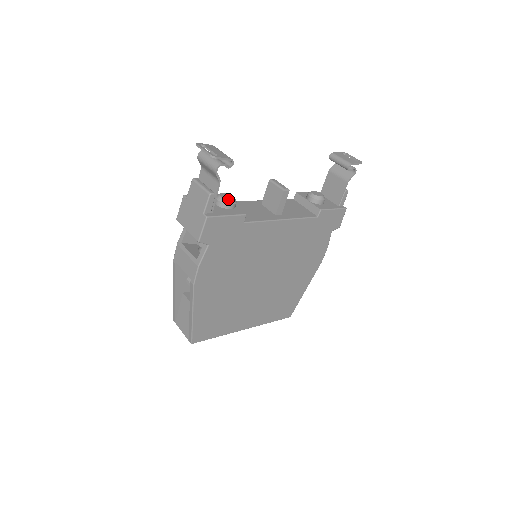
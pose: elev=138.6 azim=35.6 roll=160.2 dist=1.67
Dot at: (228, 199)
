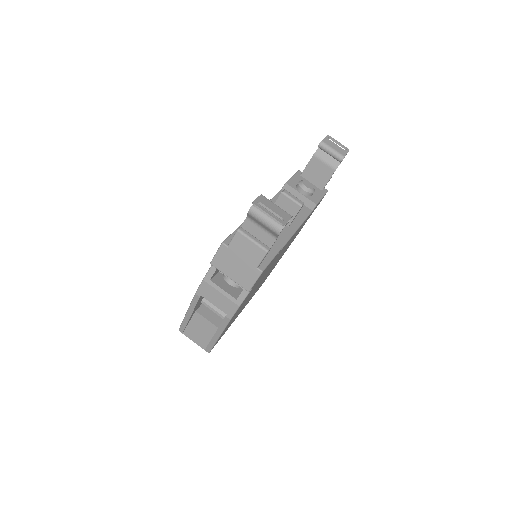
Dot at: occluded
